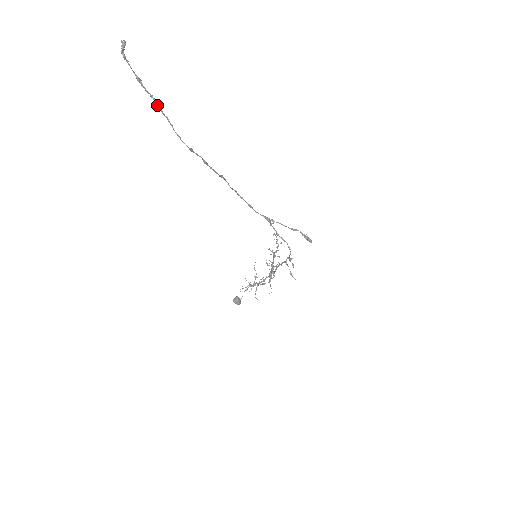
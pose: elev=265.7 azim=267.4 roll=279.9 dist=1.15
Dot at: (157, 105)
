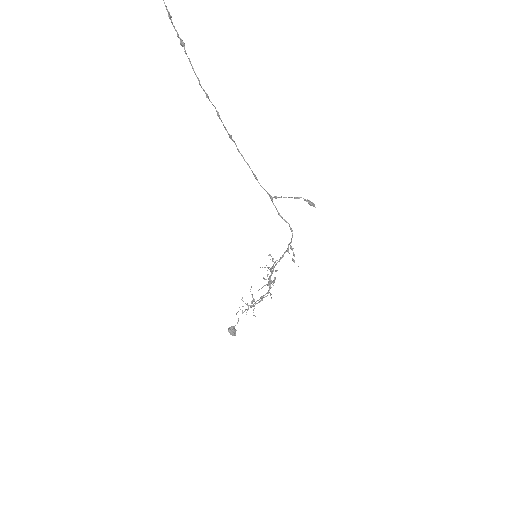
Dot at: (182, 45)
